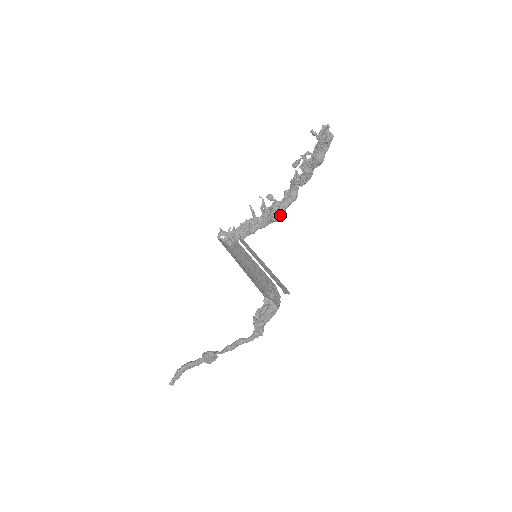
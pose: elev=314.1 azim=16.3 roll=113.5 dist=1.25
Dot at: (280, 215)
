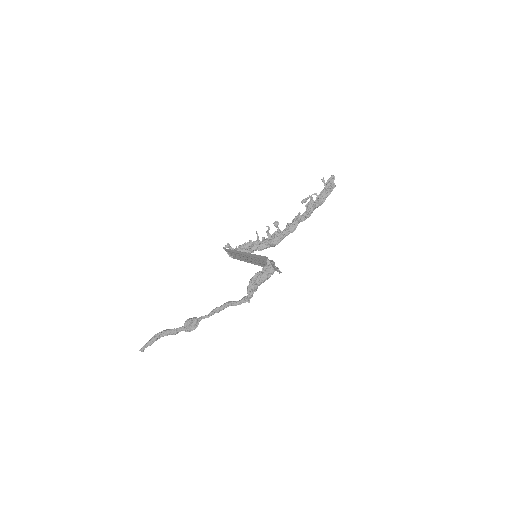
Dot at: (279, 240)
